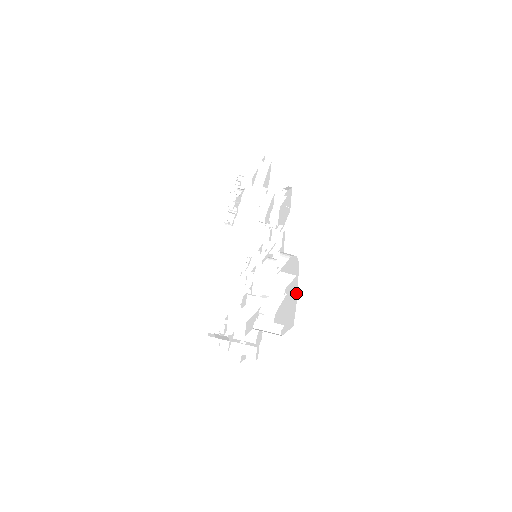
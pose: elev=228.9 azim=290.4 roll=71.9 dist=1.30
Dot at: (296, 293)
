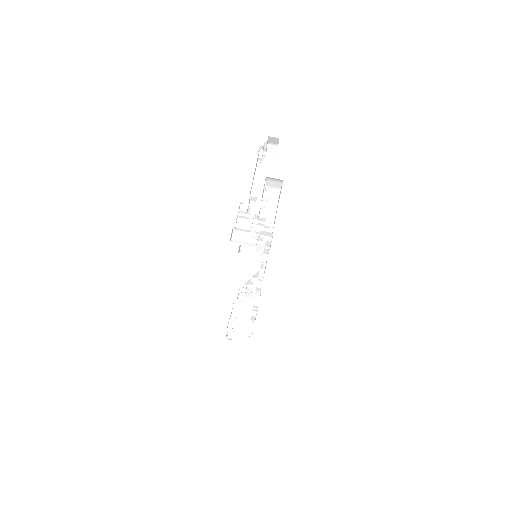
Dot at: occluded
